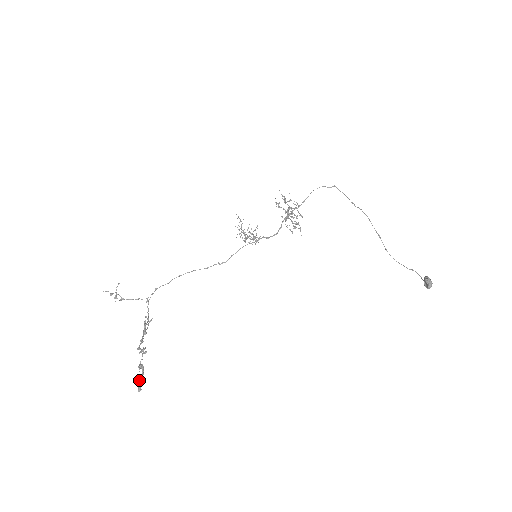
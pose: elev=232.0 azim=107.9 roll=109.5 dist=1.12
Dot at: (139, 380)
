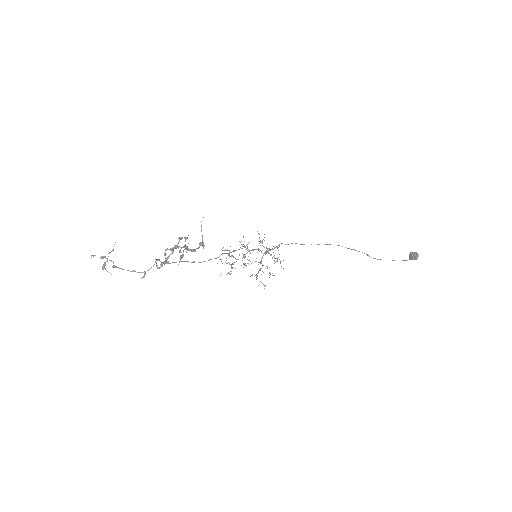
Dot at: (193, 250)
